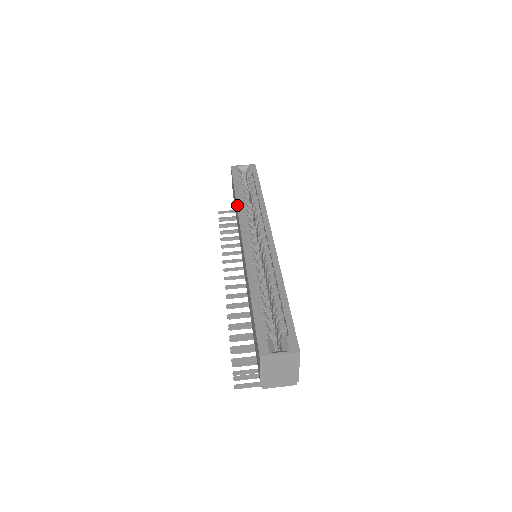
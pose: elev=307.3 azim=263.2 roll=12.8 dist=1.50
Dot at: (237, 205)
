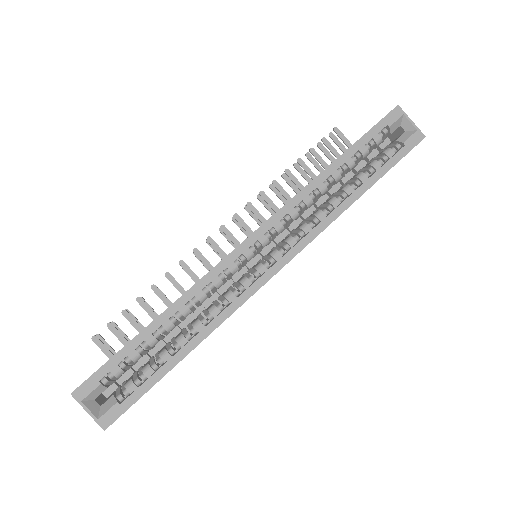
Dot at: (310, 183)
